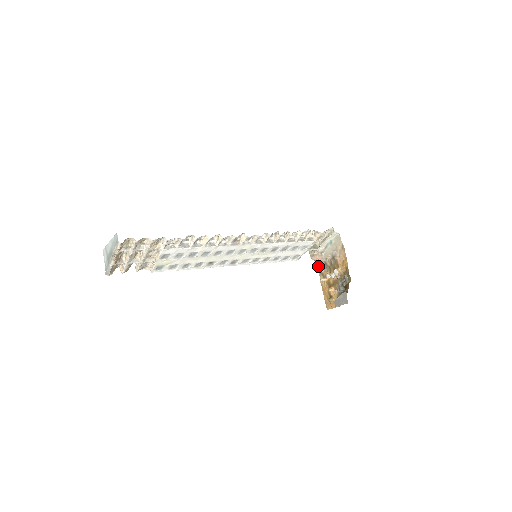
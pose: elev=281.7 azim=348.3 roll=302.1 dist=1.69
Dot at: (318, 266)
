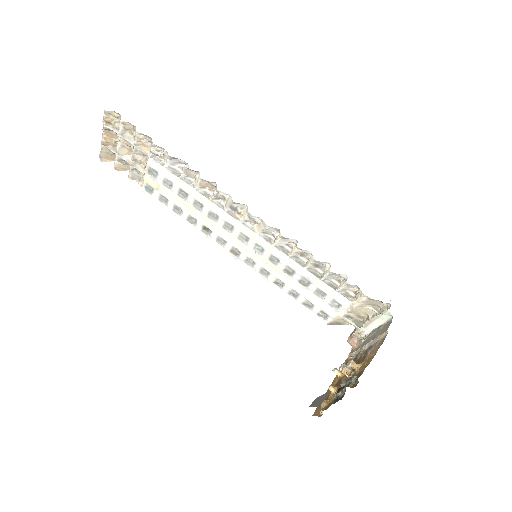
Dot at: (350, 355)
